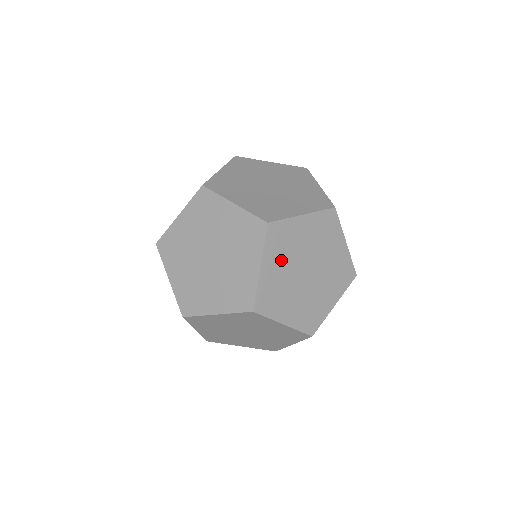
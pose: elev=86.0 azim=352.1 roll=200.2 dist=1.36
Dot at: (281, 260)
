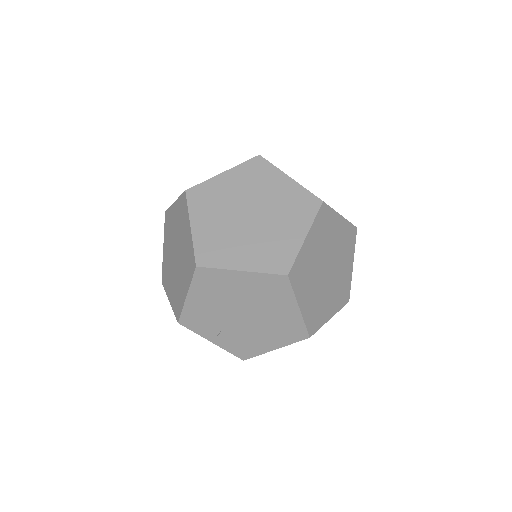
Dot at: occluded
